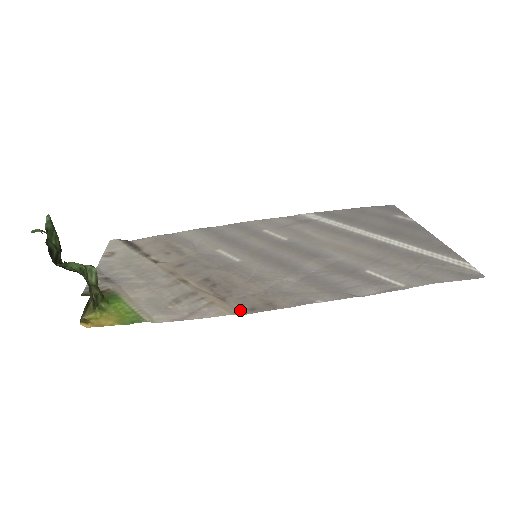
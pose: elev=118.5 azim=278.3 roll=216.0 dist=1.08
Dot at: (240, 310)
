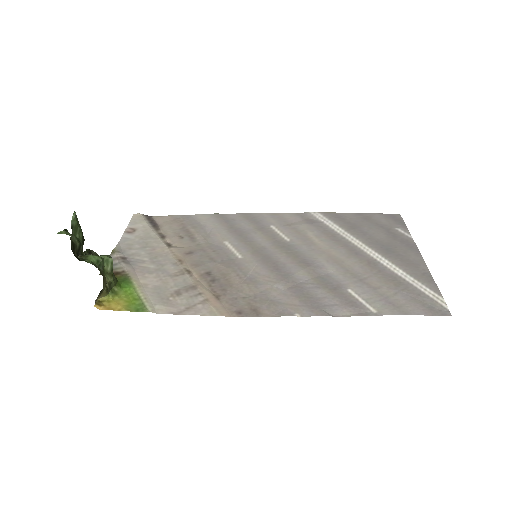
Dot at: (229, 312)
